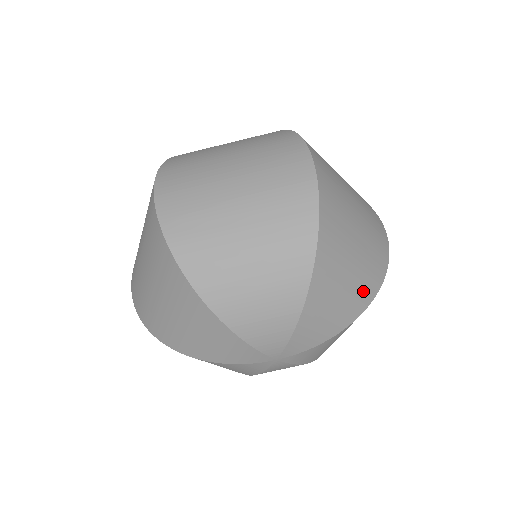
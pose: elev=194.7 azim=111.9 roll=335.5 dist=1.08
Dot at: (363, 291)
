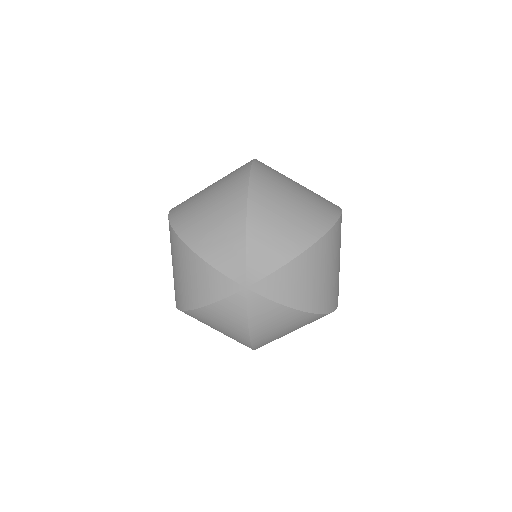
Dot at: (305, 230)
